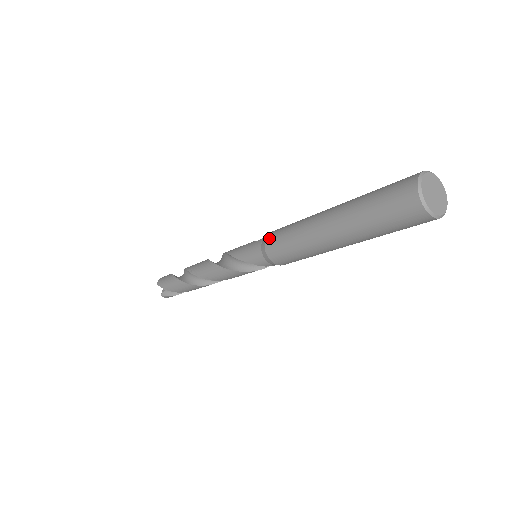
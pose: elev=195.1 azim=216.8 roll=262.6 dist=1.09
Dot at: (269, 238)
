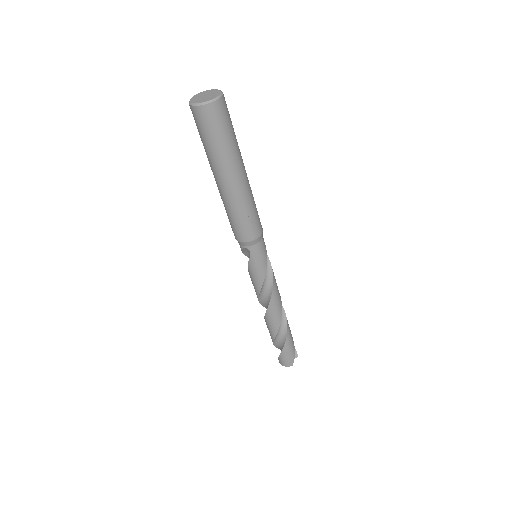
Dot at: occluded
